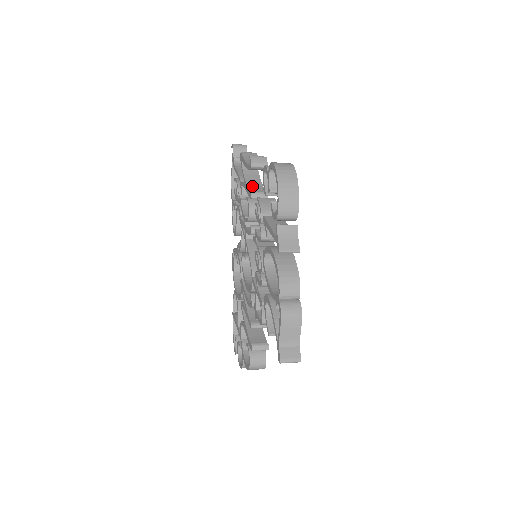
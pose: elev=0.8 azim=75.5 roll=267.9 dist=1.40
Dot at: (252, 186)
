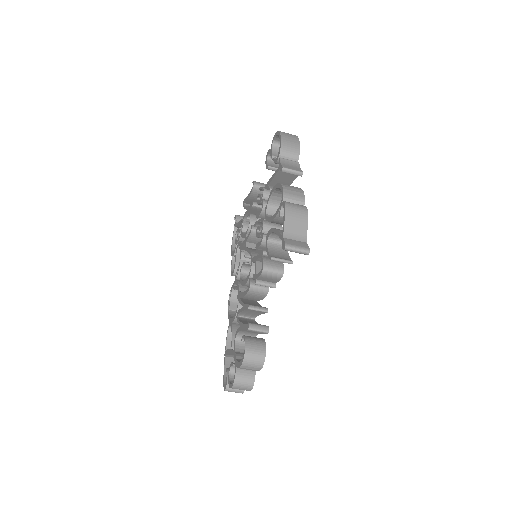
Dot at: occluded
